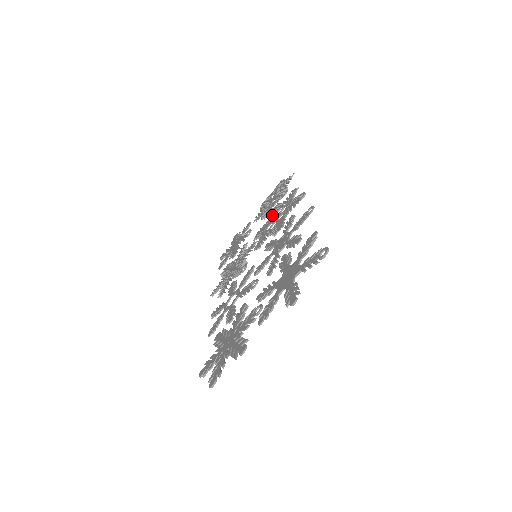
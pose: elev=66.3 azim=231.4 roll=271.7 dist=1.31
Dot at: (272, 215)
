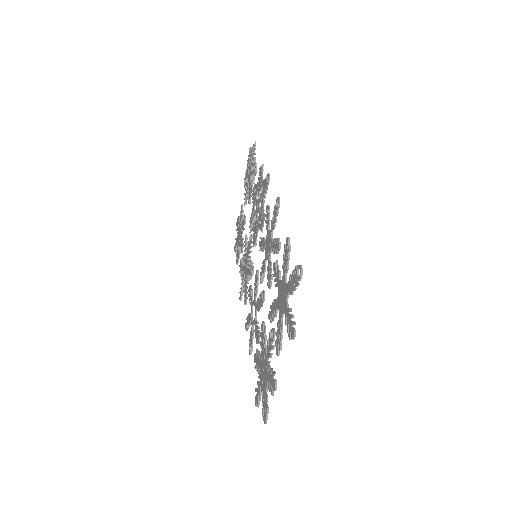
Dot at: (254, 201)
